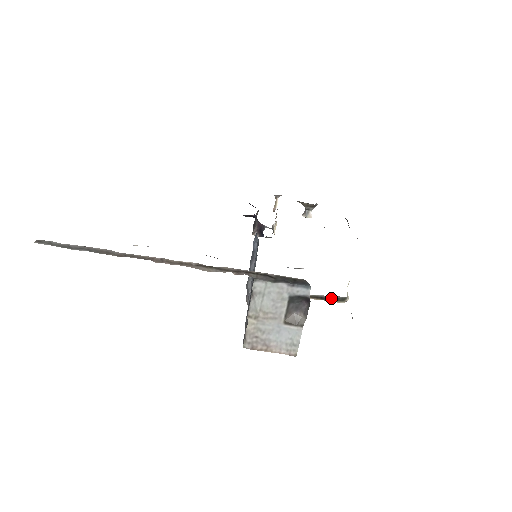
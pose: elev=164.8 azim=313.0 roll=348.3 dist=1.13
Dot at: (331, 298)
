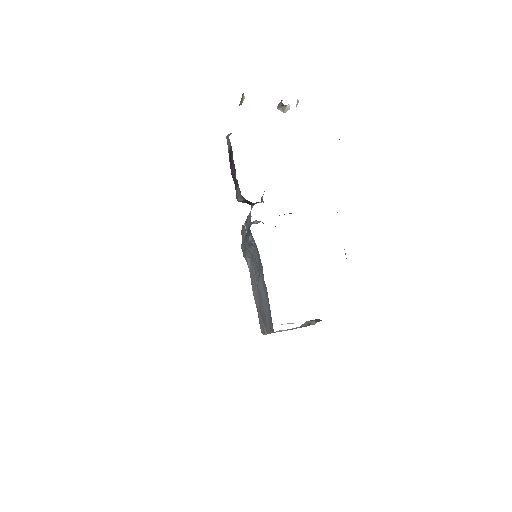
Dot at: occluded
